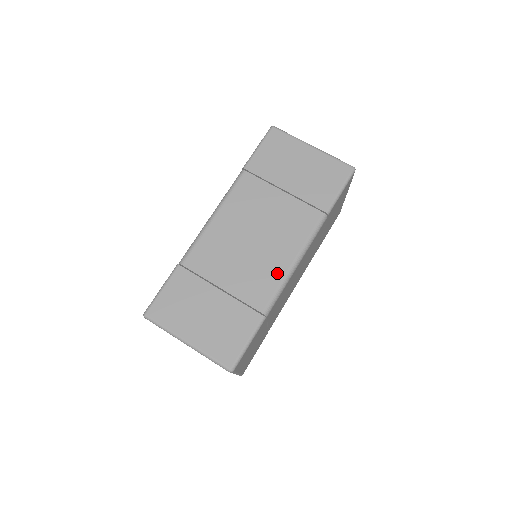
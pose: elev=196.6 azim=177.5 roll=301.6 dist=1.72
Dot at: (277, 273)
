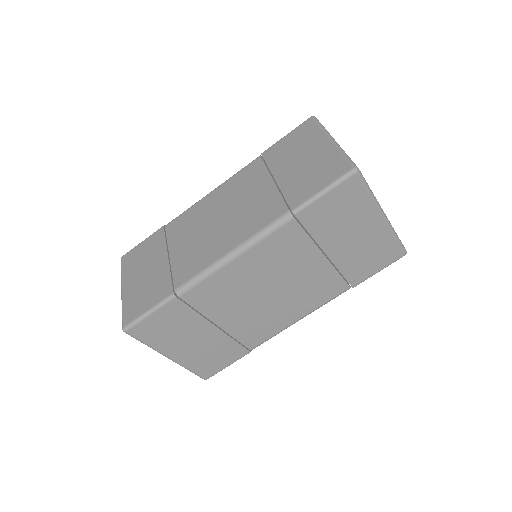
Dot at: (211, 257)
